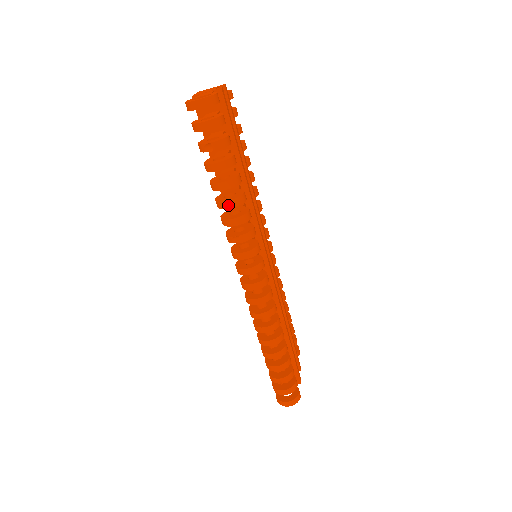
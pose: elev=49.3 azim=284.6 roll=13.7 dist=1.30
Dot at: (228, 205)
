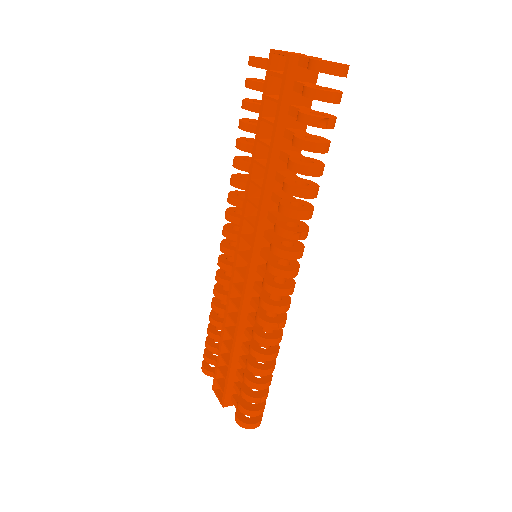
Dot at: (309, 195)
